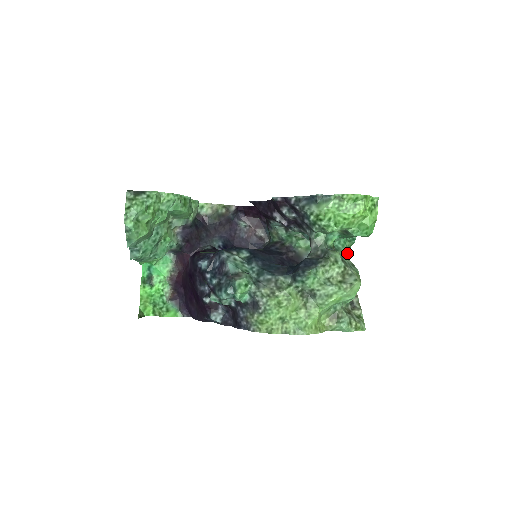
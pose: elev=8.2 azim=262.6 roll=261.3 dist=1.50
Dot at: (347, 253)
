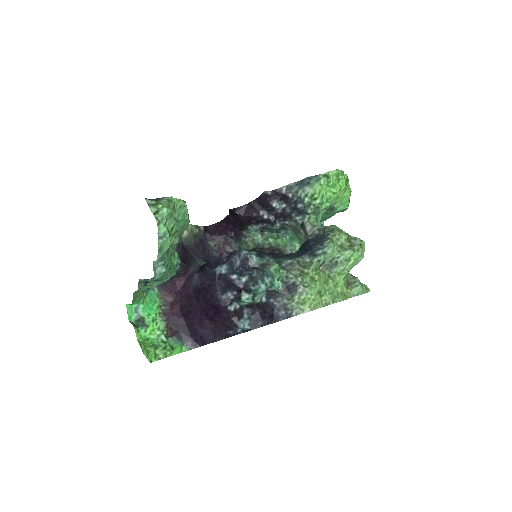
Dot at: occluded
